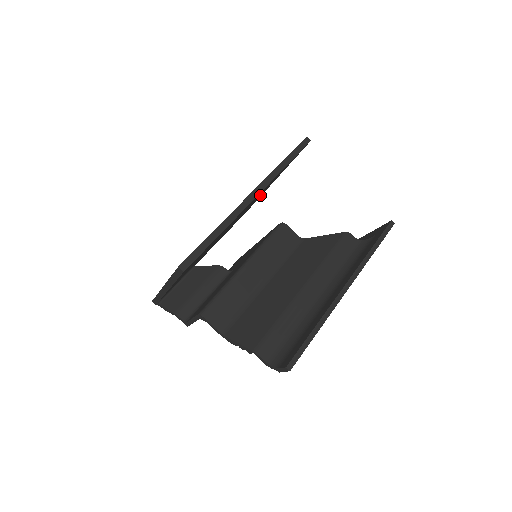
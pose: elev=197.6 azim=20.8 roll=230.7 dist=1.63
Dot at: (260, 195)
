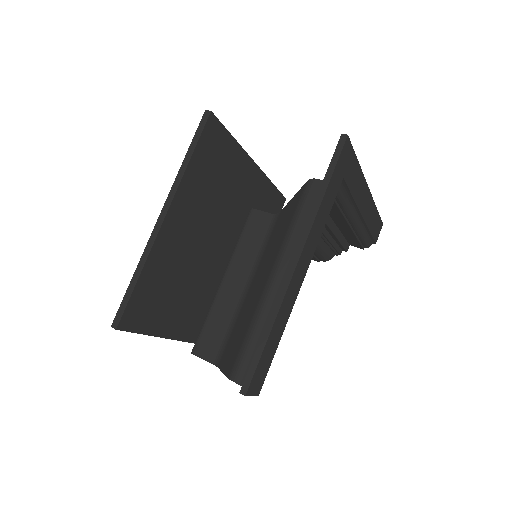
Dot at: (243, 187)
